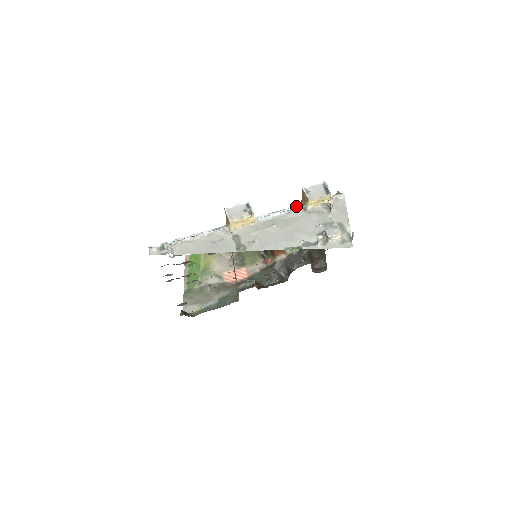
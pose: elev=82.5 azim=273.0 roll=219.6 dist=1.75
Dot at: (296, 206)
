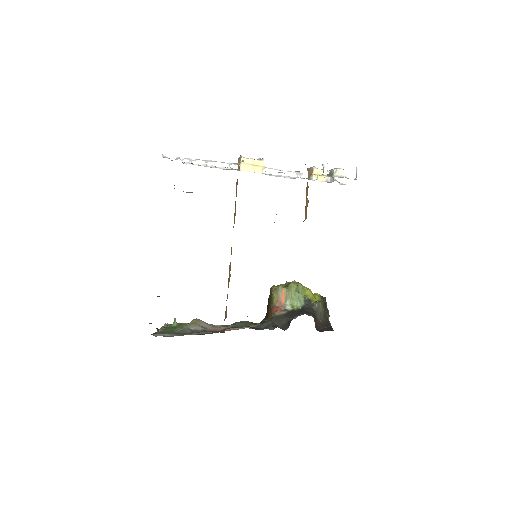
Dot at: (302, 178)
